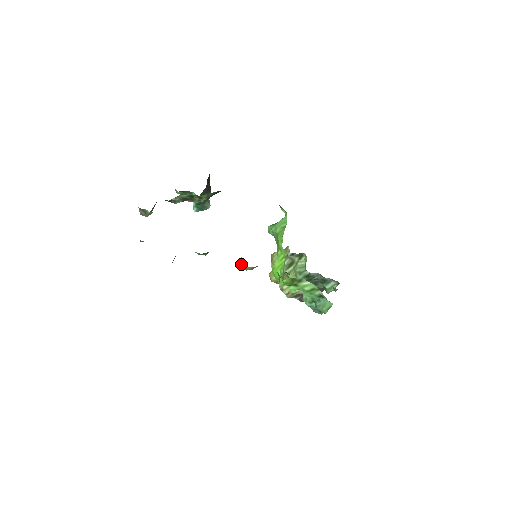
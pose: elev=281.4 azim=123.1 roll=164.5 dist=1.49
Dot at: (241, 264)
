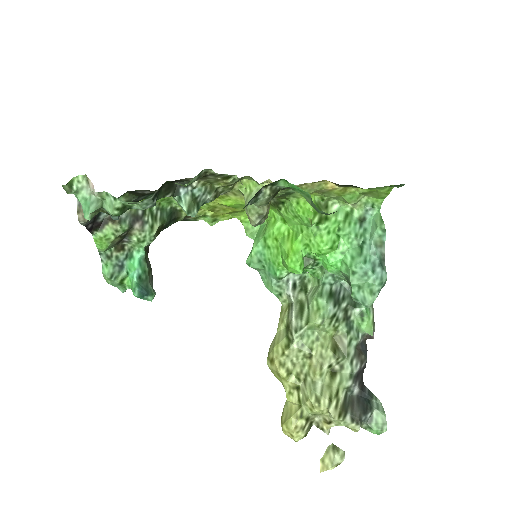
Dot at: (249, 205)
